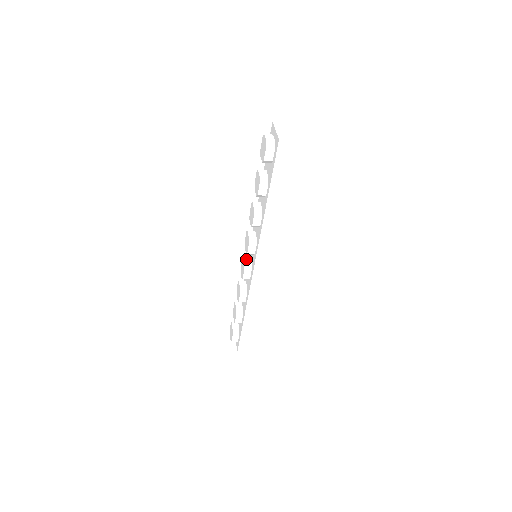
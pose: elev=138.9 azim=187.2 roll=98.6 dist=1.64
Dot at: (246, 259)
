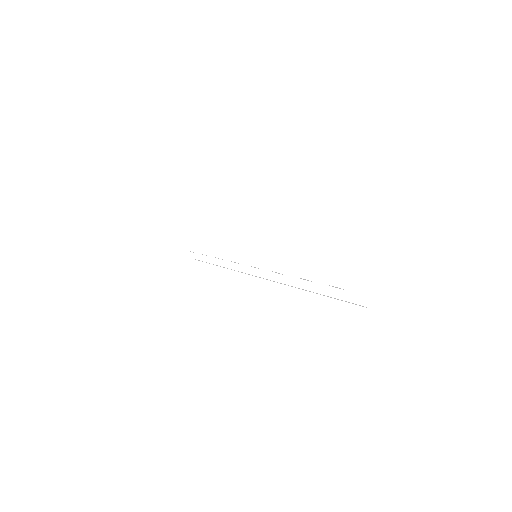
Dot at: (244, 250)
